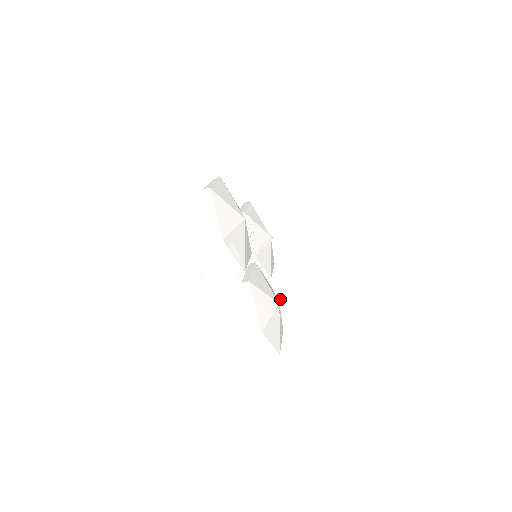
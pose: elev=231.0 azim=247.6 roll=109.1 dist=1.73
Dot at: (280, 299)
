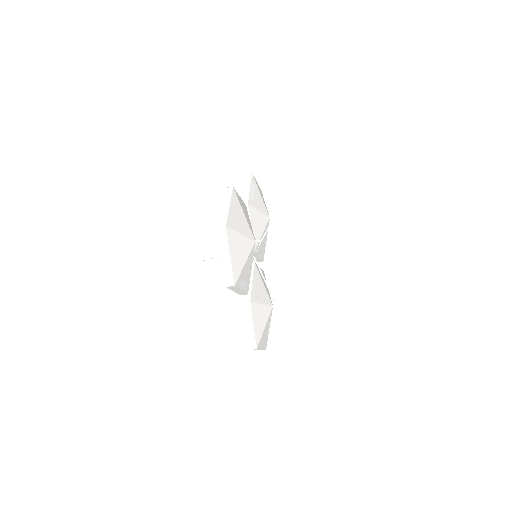
Dot at: (275, 303)
